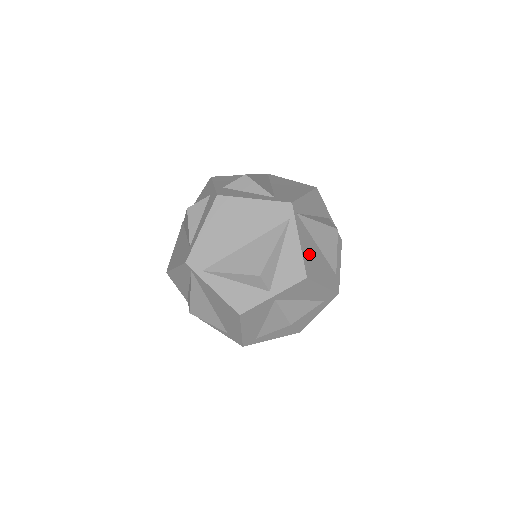
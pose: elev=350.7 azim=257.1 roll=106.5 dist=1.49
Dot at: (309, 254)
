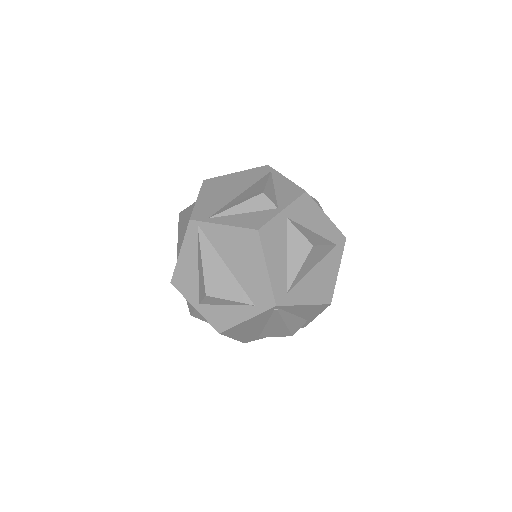
Dot at: occluded
